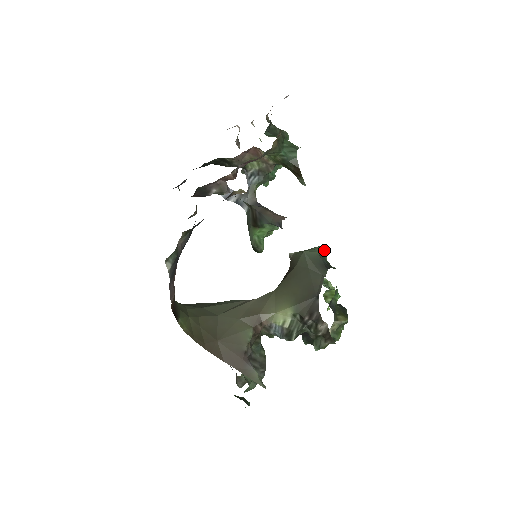
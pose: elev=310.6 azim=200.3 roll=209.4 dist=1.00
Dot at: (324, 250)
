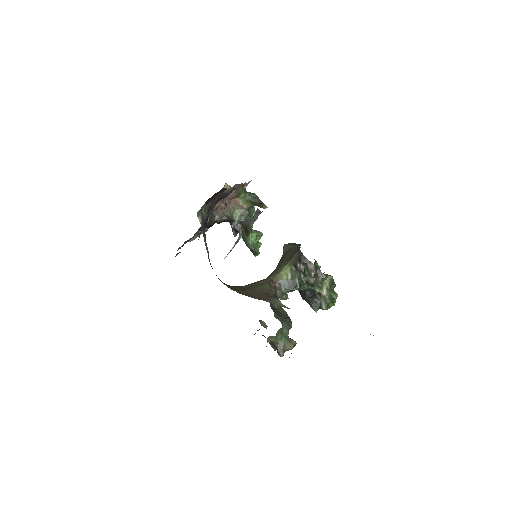
Dot at: occluded
